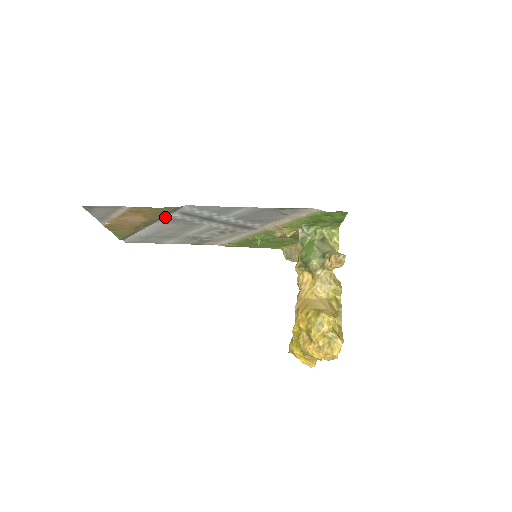
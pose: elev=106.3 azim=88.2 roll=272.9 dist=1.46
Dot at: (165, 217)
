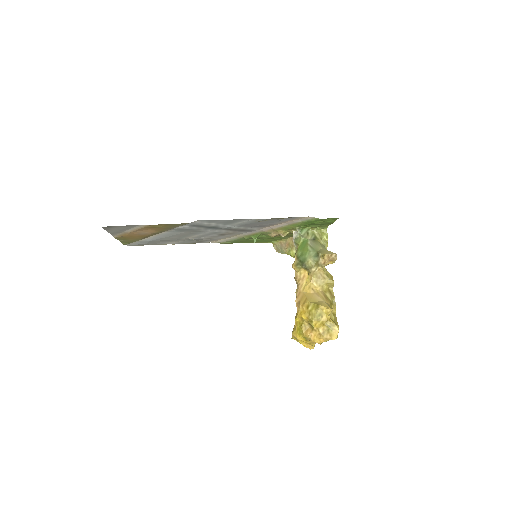
Dot at: (174, 228)
